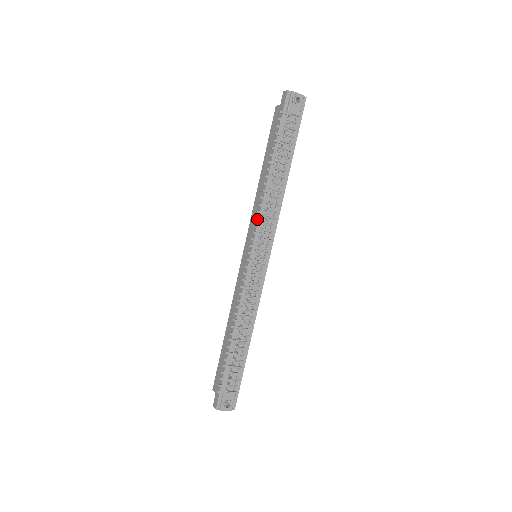
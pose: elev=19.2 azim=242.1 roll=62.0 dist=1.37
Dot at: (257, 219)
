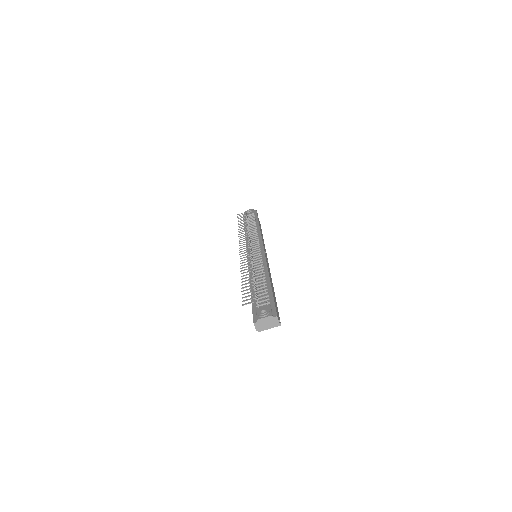
Dot at: occluded
